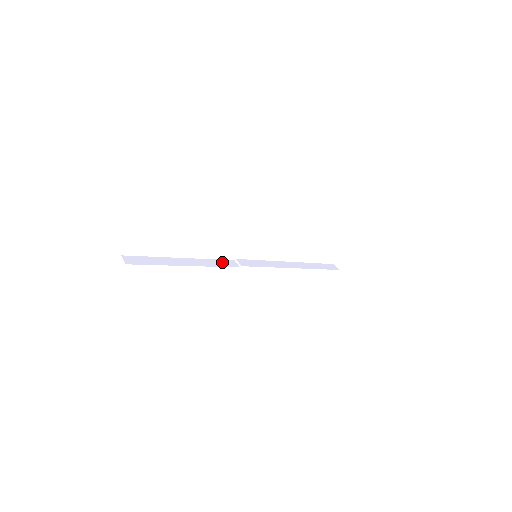
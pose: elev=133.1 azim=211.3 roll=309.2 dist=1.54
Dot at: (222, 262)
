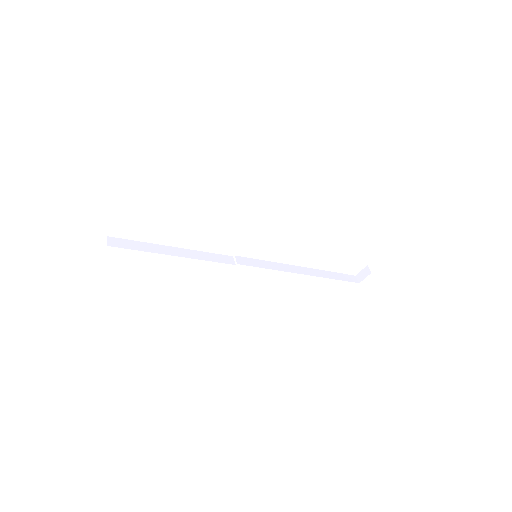
Dot at: (217, 257)
